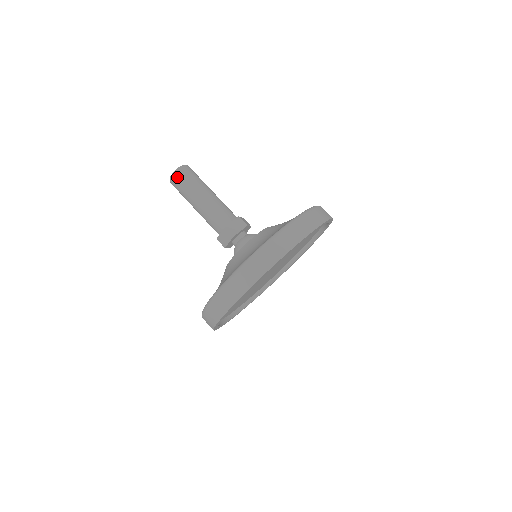
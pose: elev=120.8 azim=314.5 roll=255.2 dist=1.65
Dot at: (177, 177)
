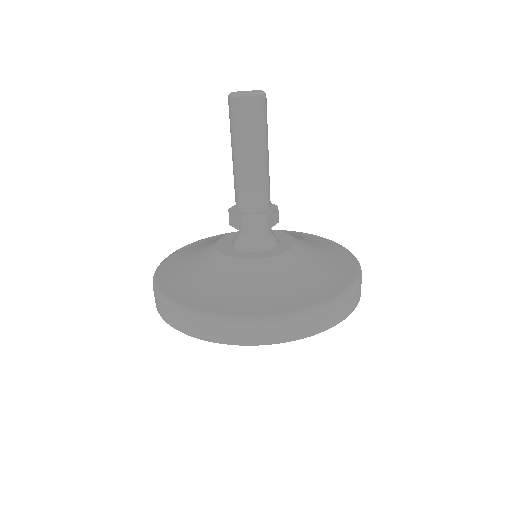
Dot at: (236, 105)
